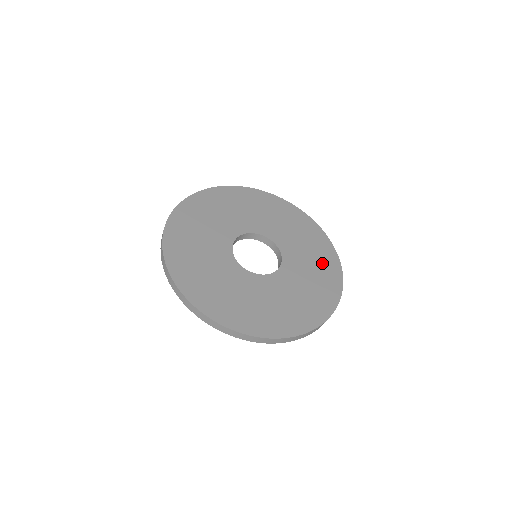
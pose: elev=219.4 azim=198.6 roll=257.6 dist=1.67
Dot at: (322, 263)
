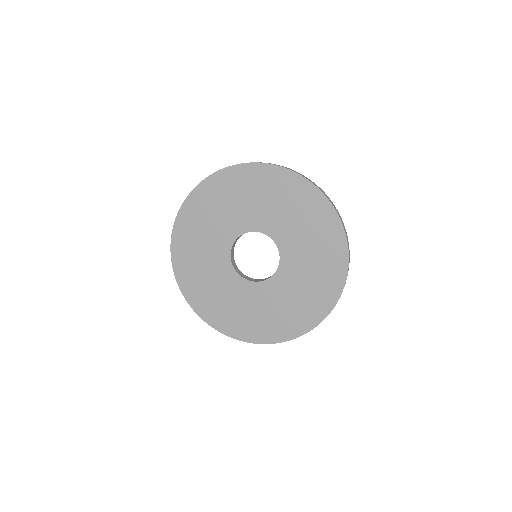
Dot at: (312, 299)
